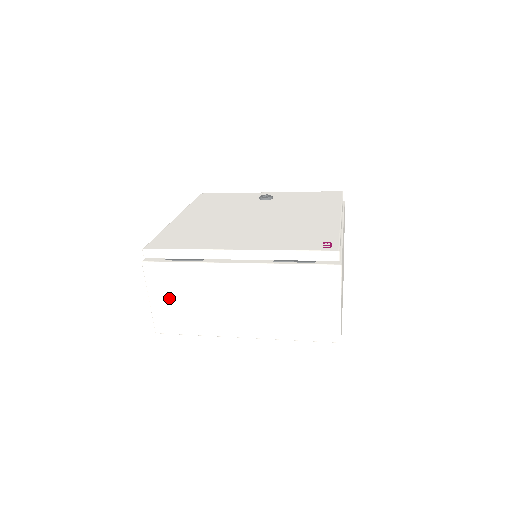
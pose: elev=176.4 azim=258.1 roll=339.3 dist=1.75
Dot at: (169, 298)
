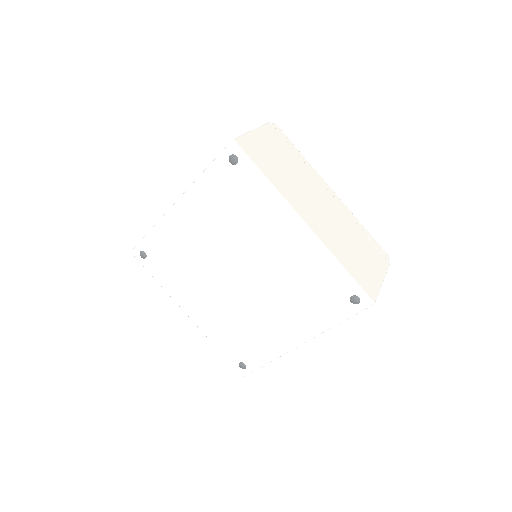
Dot at: occluded
